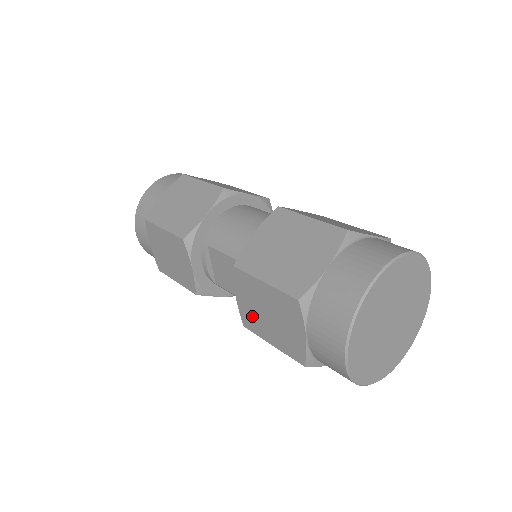
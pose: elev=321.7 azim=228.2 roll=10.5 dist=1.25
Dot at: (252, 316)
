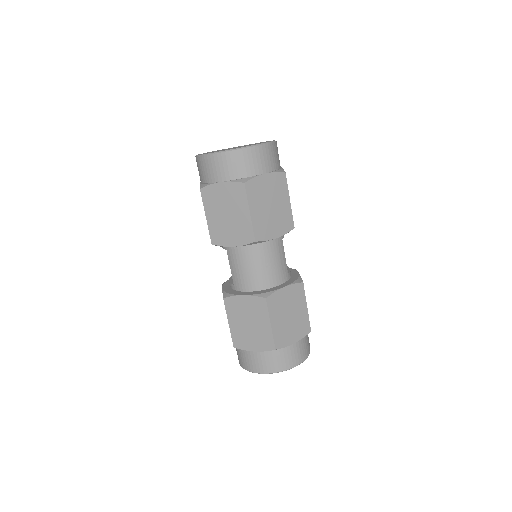
Dot at: occluded
